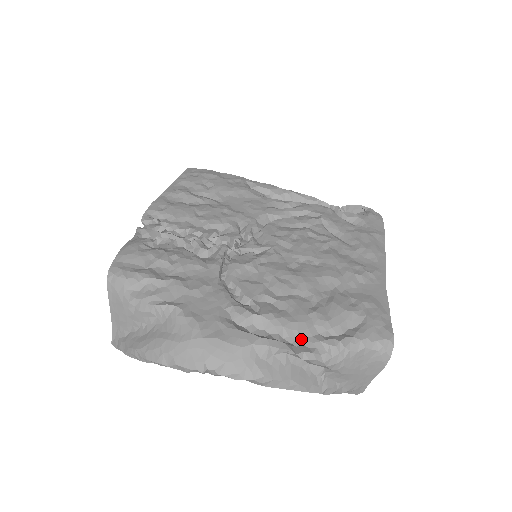
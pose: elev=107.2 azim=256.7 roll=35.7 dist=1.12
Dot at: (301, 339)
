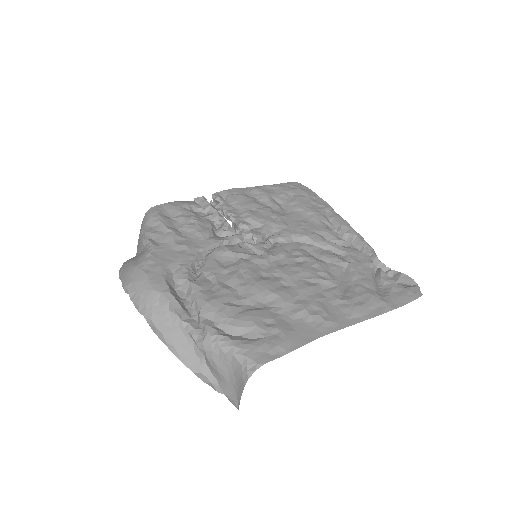
Dot at: (198, 315)
